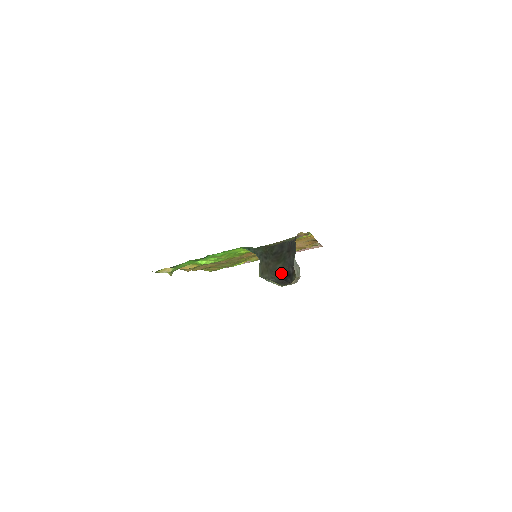
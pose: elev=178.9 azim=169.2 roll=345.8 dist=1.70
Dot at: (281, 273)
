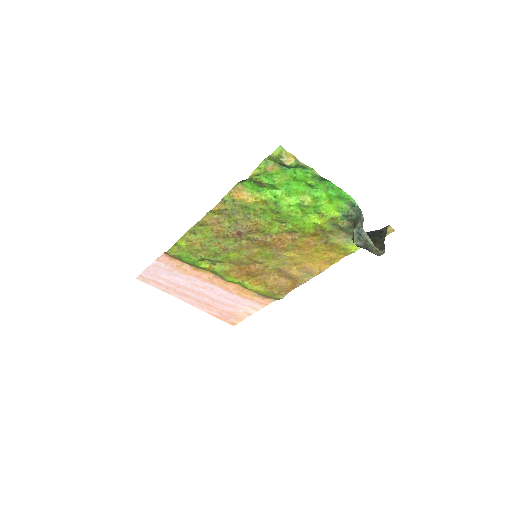
Dot at: occluded
